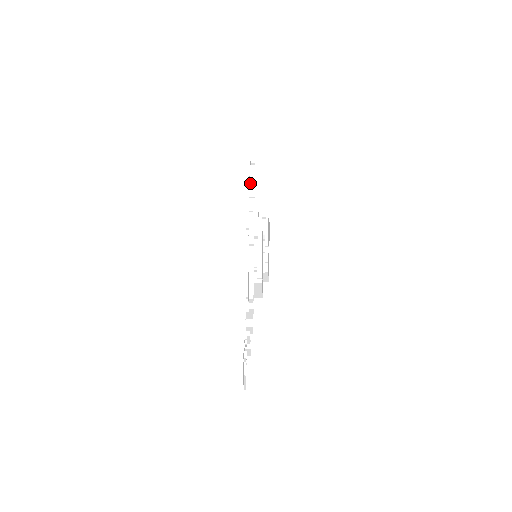
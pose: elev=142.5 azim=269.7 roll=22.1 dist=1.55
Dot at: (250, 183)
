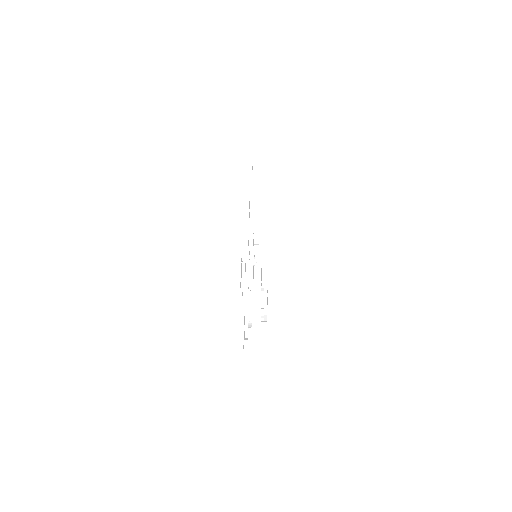
Dot at: (253, 169)
